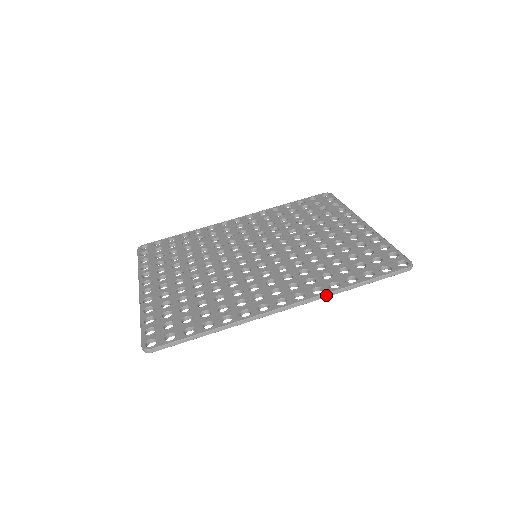
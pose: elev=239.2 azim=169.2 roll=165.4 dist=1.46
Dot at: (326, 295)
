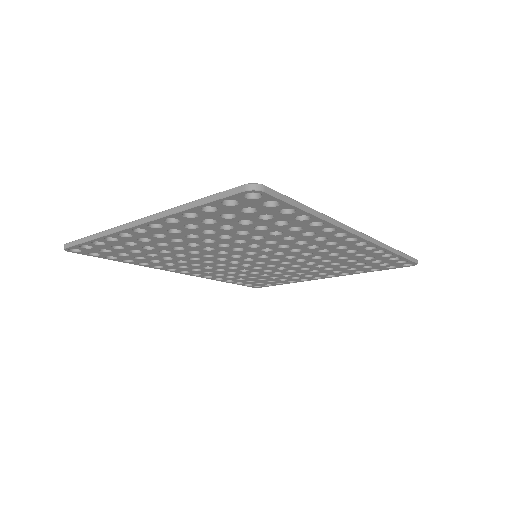
Dot at: (383, 245)
